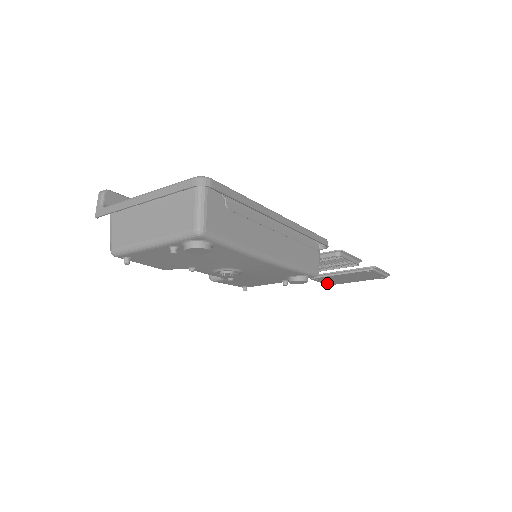
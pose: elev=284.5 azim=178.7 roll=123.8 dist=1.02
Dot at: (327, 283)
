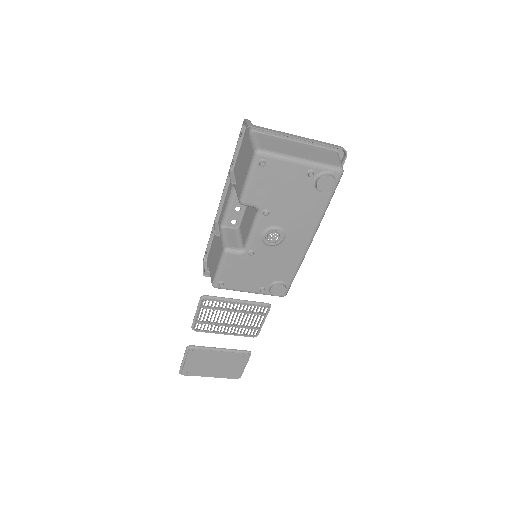
Dot at: (186, 368)
